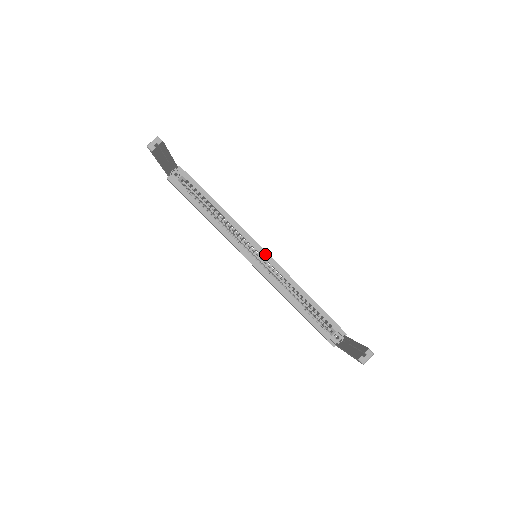
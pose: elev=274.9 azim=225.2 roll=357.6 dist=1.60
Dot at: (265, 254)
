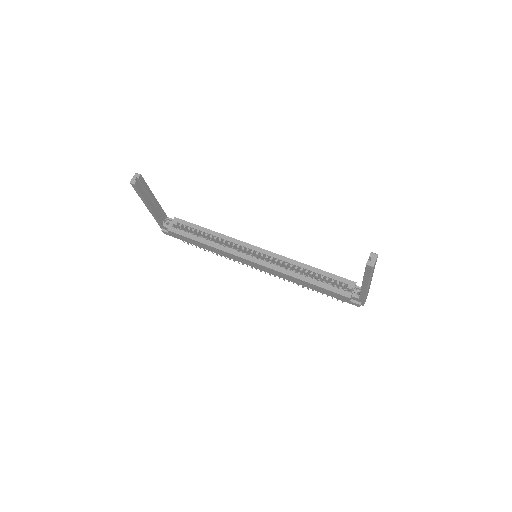
Dot at: (263, 251)
